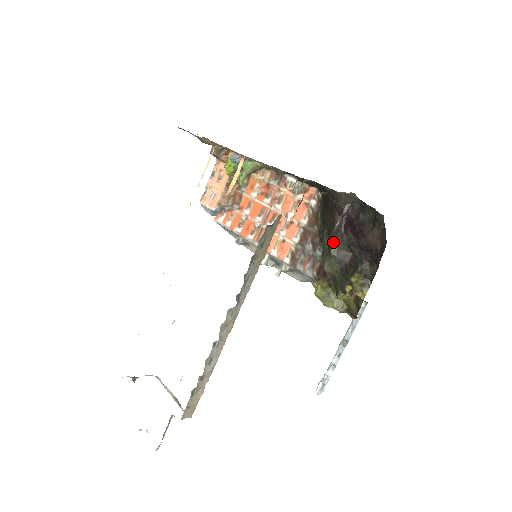
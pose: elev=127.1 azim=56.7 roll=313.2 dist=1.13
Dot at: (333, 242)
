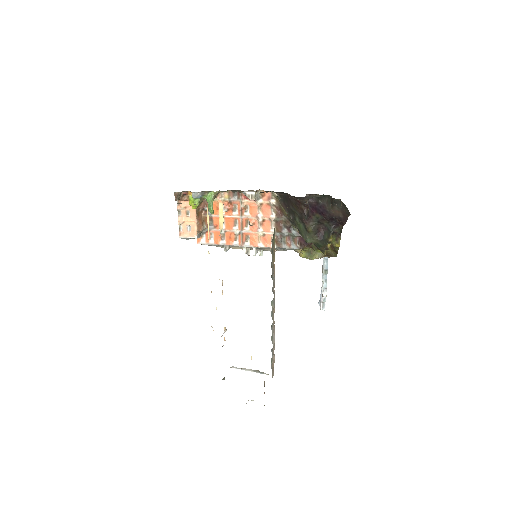
Dot at: (307, 224)
